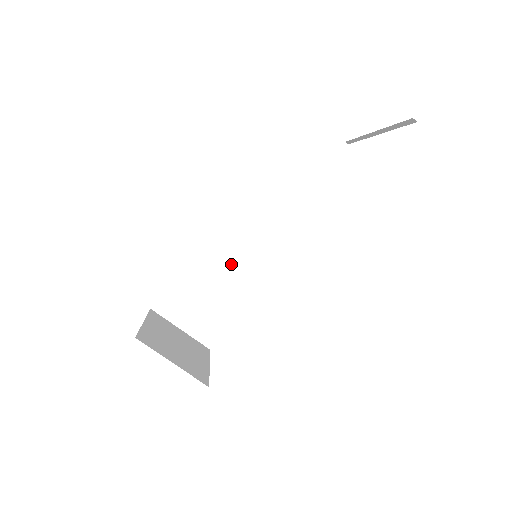
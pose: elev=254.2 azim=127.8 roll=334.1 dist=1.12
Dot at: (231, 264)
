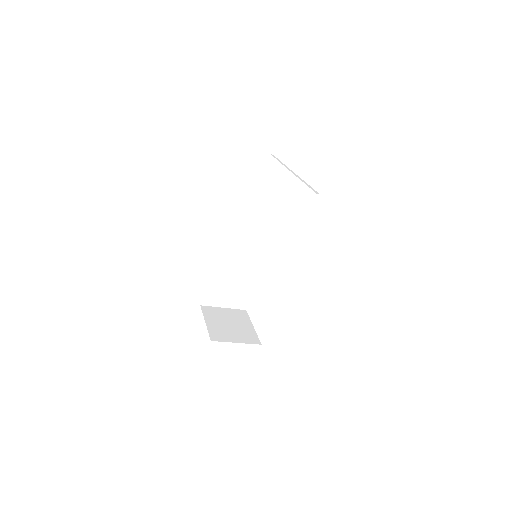
Dot at: (239, 260)
